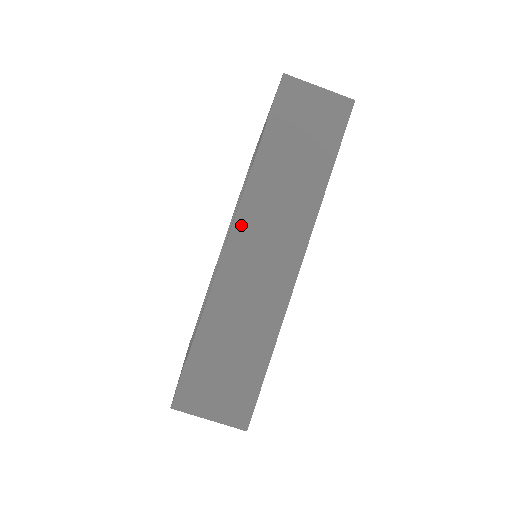
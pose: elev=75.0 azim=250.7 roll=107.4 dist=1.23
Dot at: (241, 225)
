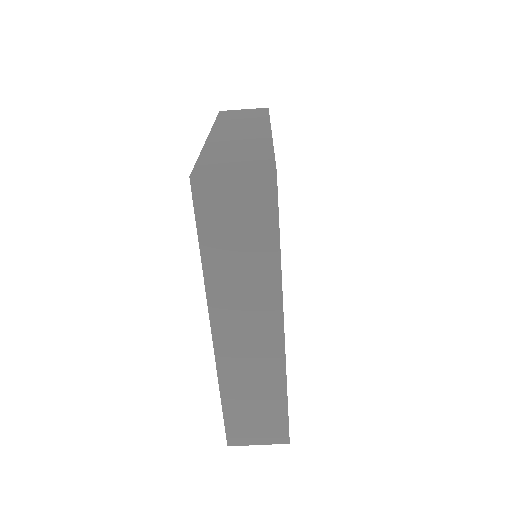
Dot at: (218, 322)
